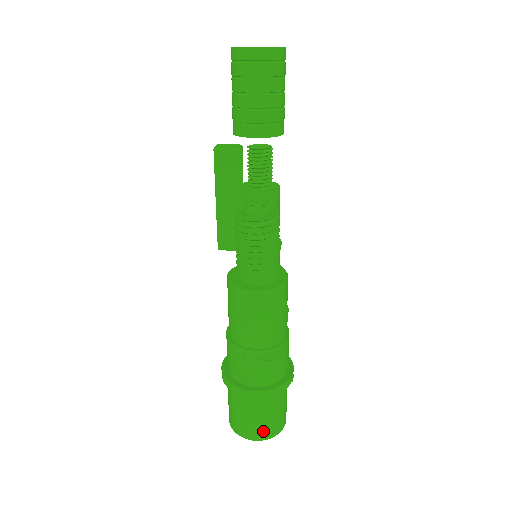
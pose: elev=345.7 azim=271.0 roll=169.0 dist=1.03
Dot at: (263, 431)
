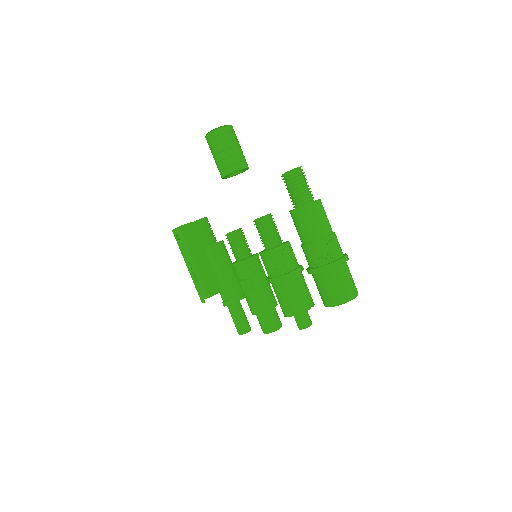
Dot at: (354, 289)
